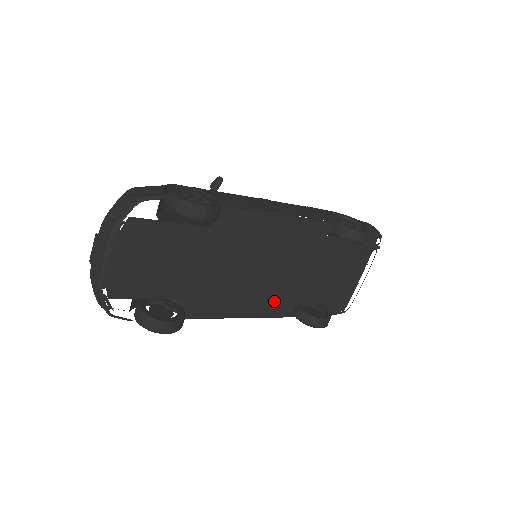
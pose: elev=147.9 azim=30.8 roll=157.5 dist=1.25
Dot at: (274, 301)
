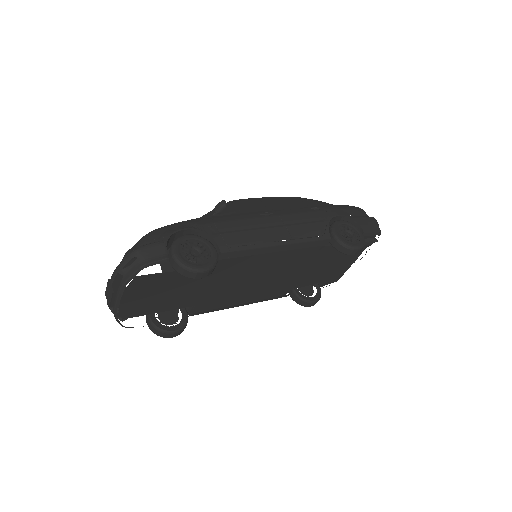
Dot at: (269, 291)
